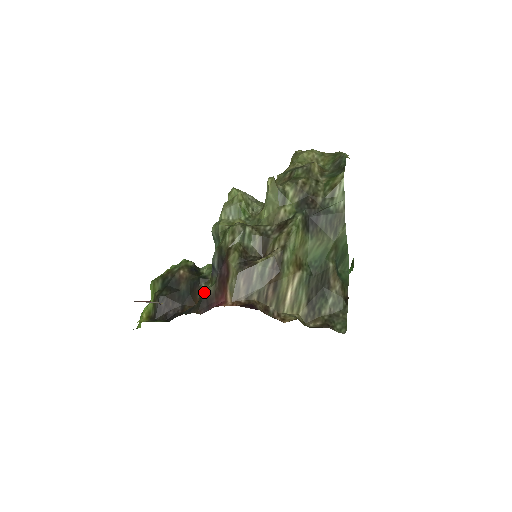
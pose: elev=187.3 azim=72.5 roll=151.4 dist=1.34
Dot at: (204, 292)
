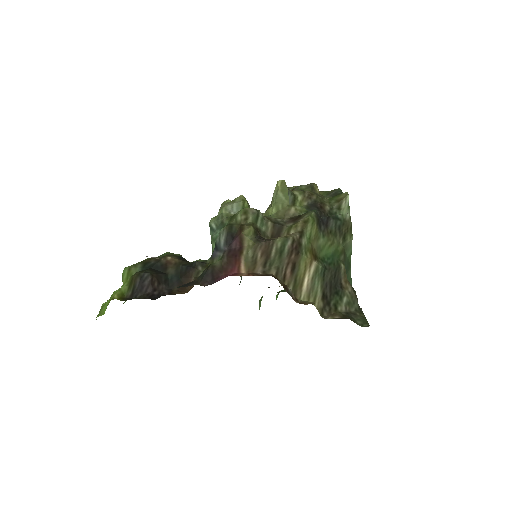
Dot at: (208, 266)
